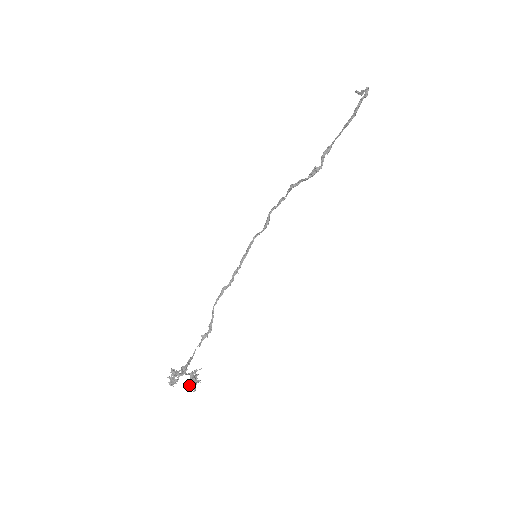
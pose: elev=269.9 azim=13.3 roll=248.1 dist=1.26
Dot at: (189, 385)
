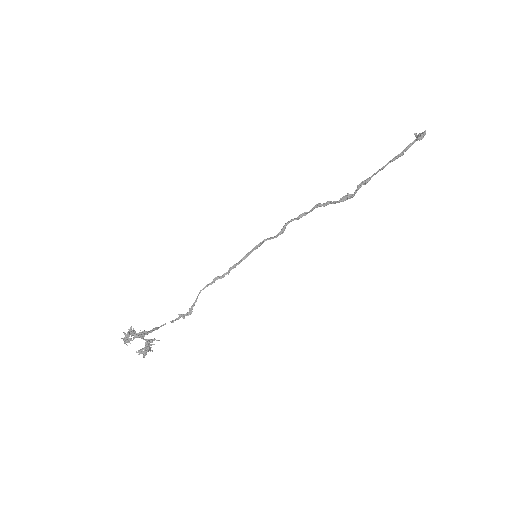
Dot at: (140, 349)
